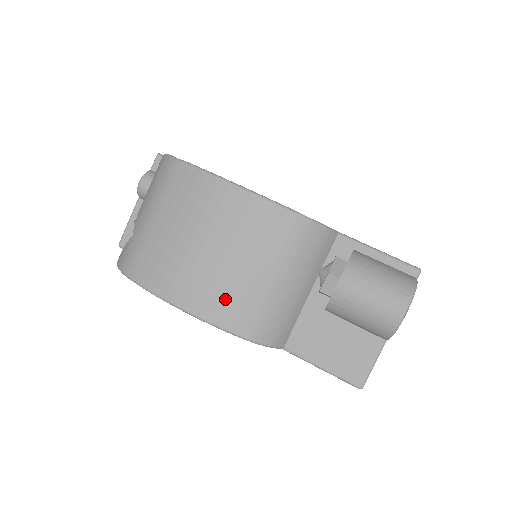
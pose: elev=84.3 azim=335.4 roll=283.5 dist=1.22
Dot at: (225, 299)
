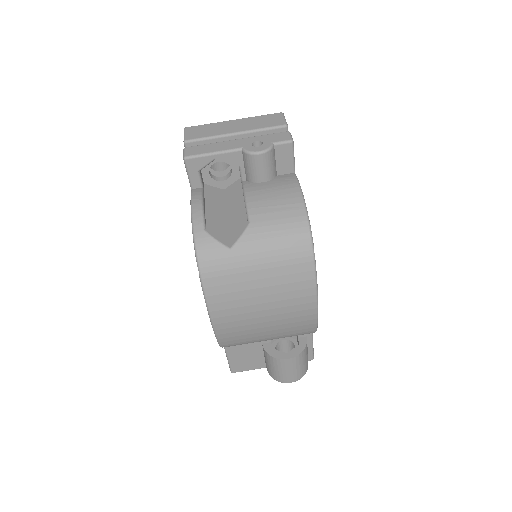
Dot at: (238, 334)
